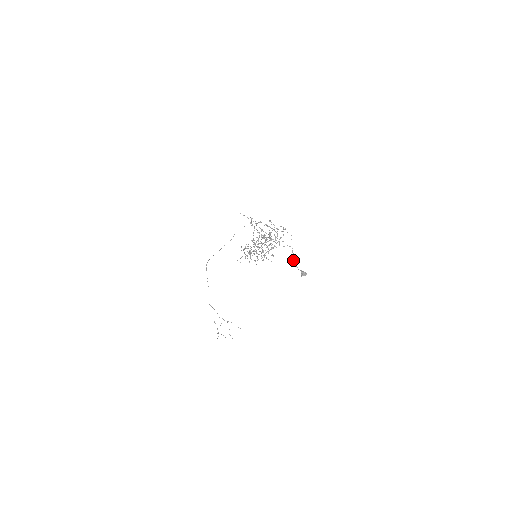
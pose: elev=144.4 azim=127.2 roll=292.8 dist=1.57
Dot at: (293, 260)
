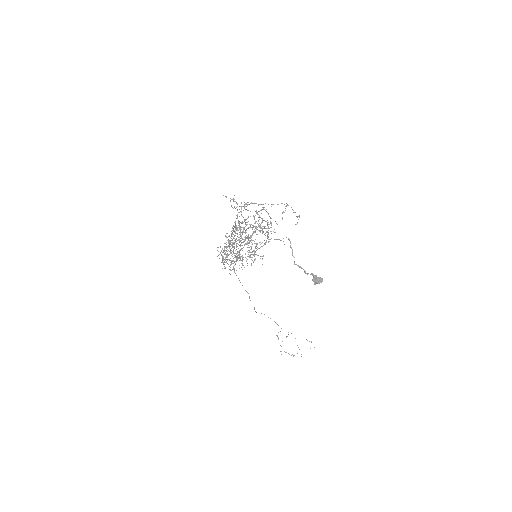
Dot at: occluded
